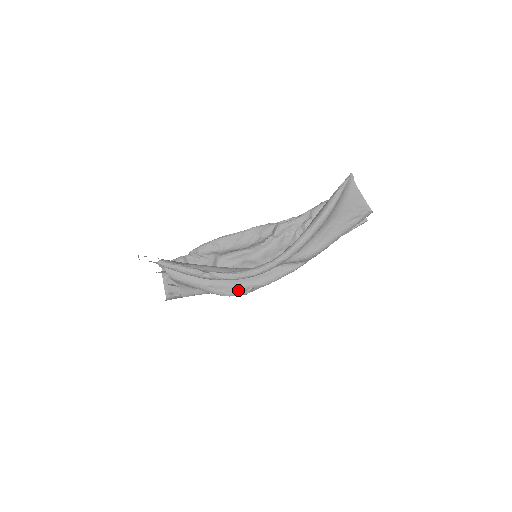
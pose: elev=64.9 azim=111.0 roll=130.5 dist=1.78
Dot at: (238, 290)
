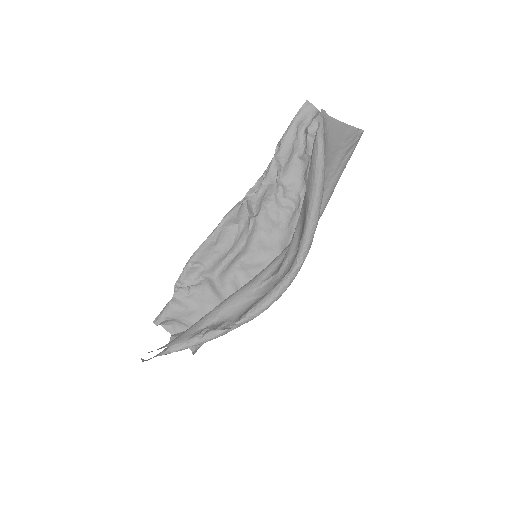
Dot at: occluded
